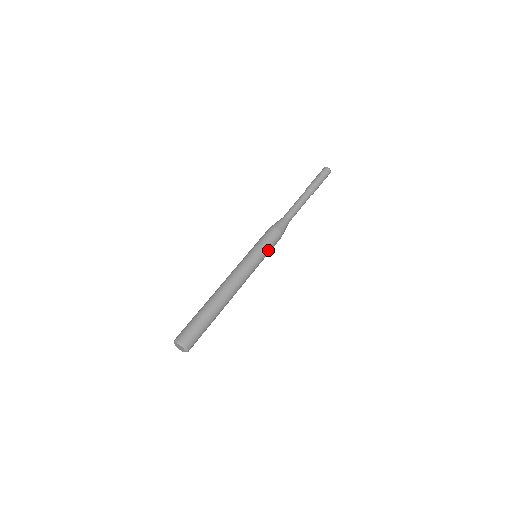
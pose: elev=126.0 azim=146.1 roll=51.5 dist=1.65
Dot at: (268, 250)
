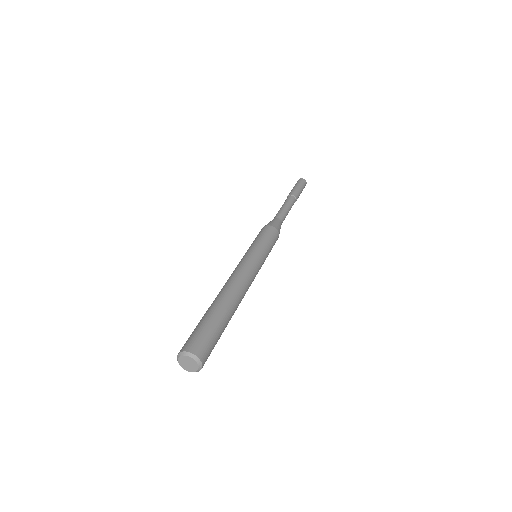
Dot at: (267, 244)
